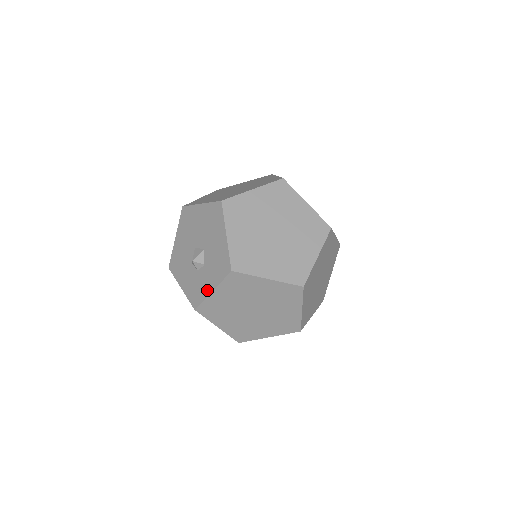
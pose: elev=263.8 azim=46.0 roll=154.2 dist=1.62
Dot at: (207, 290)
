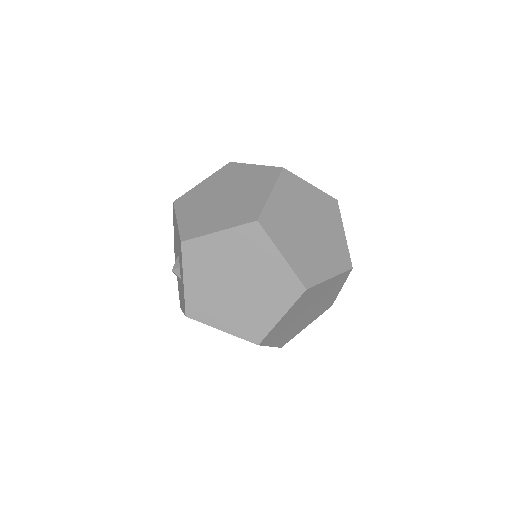
Dot at: (183, 285)
